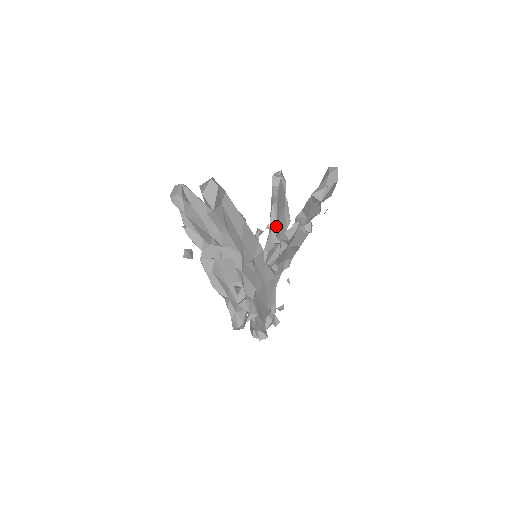
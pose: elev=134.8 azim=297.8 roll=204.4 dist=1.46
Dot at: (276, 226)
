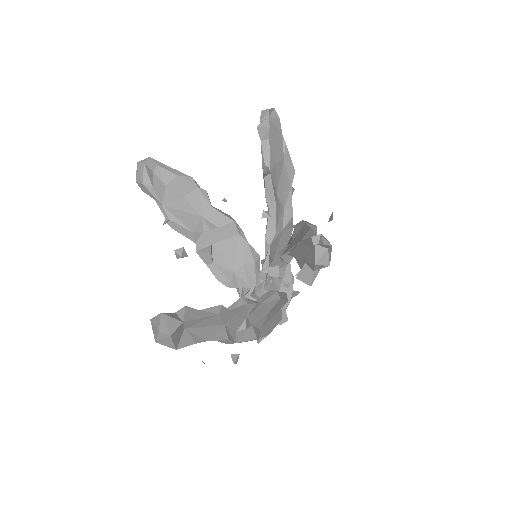
Dot at: (275, 204)
